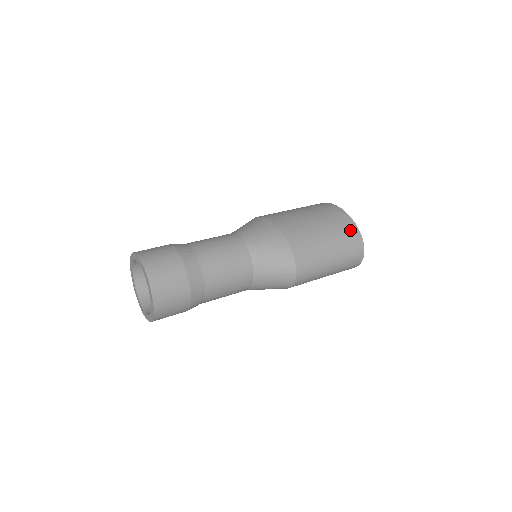
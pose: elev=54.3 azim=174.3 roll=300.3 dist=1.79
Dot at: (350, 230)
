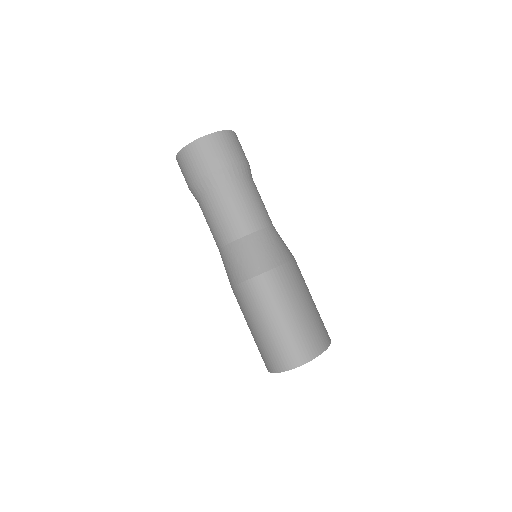
Dot at: (319, 340)
